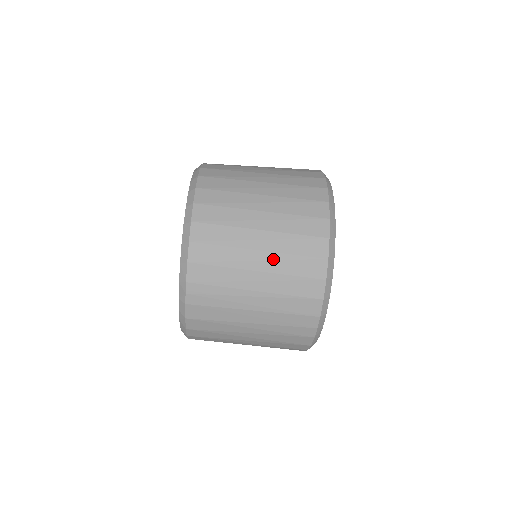
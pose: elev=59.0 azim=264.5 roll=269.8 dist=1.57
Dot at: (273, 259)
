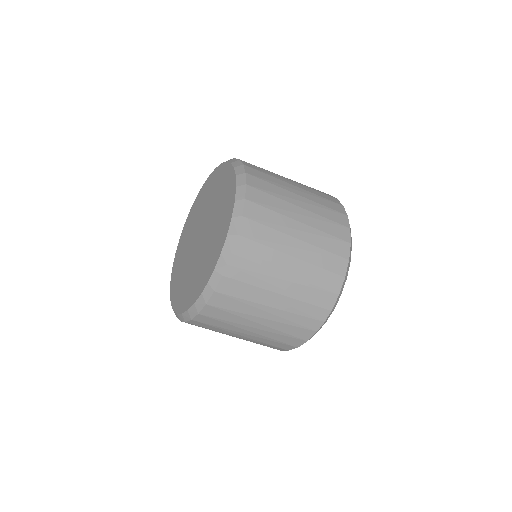
Dot at: (308, 250)
